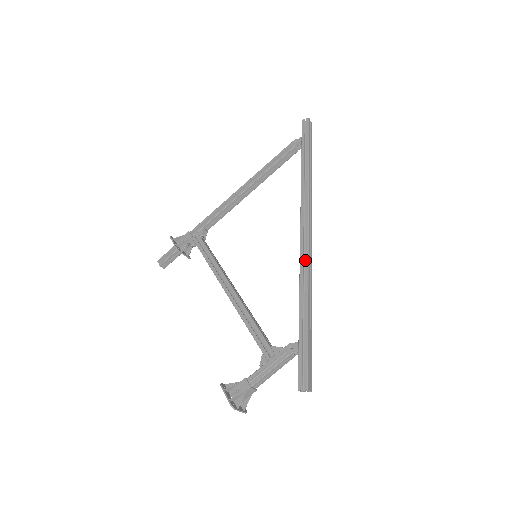
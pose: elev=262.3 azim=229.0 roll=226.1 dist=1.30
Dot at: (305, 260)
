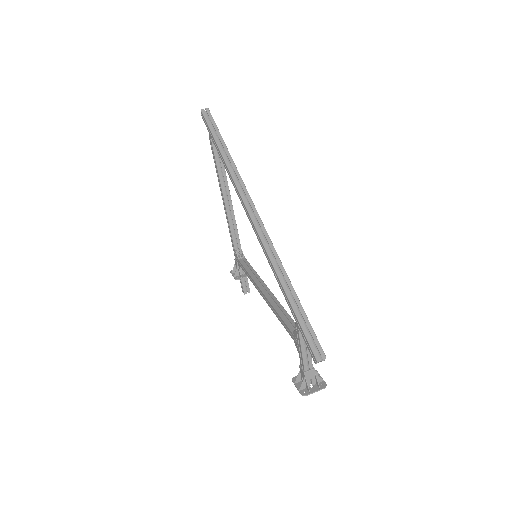
Dot at: (262, 246)
